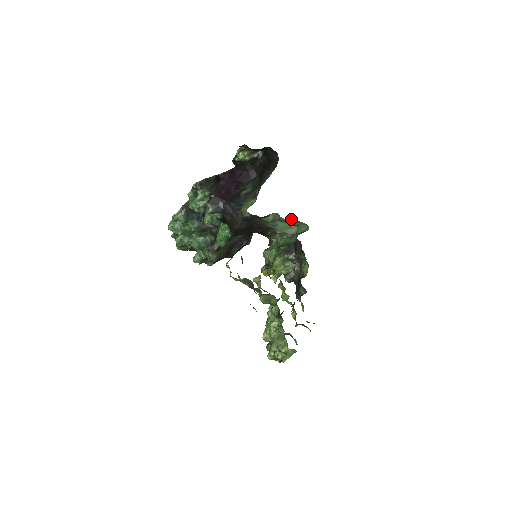
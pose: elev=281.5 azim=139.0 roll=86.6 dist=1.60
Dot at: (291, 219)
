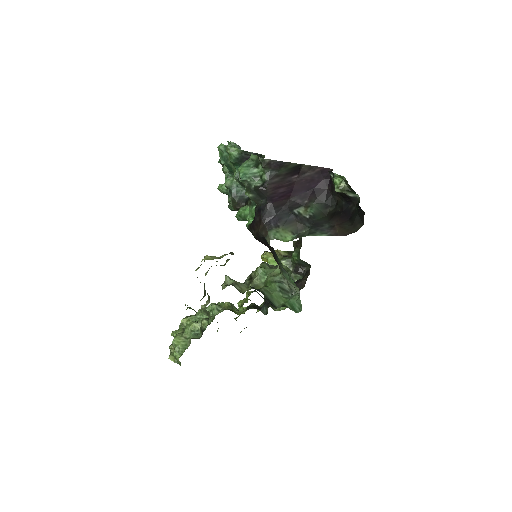
Dot at: occluded
